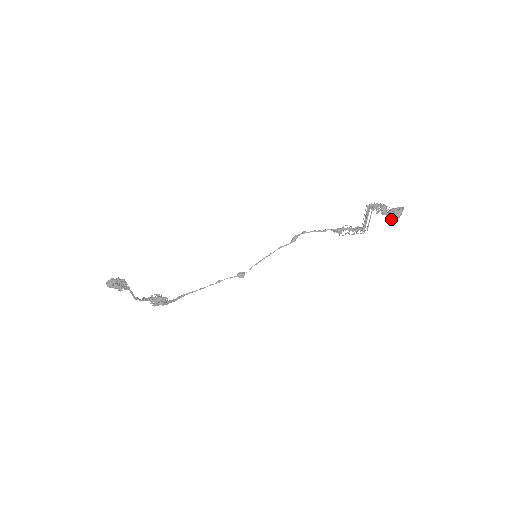
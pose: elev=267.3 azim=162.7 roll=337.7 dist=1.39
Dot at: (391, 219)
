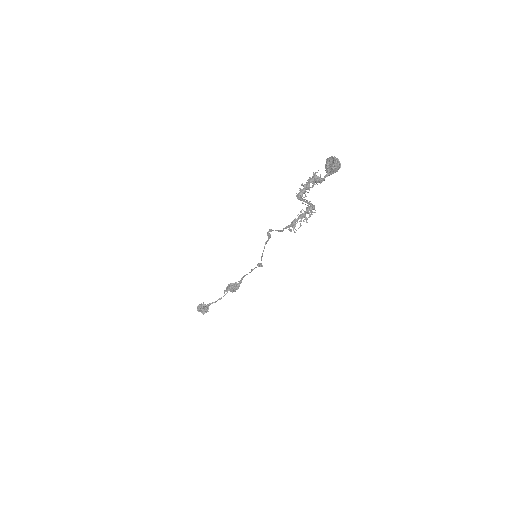
Dot at: occluded
